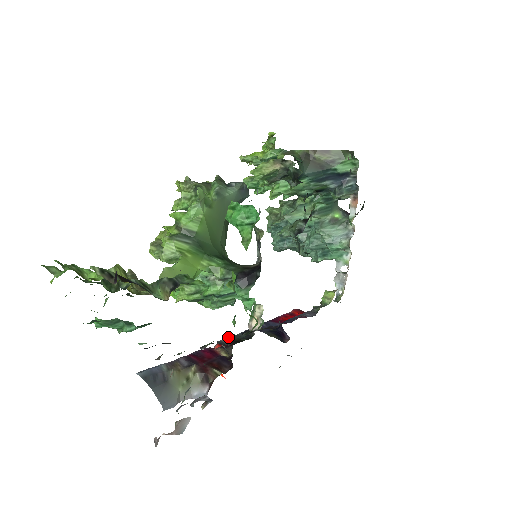
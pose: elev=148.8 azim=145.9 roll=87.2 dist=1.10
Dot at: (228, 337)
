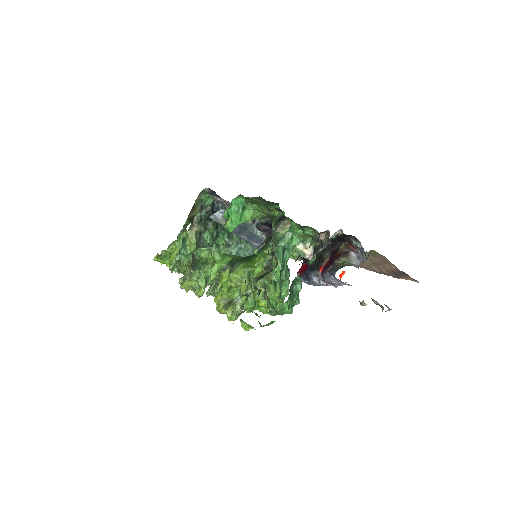
Dot at: (317, 252)
